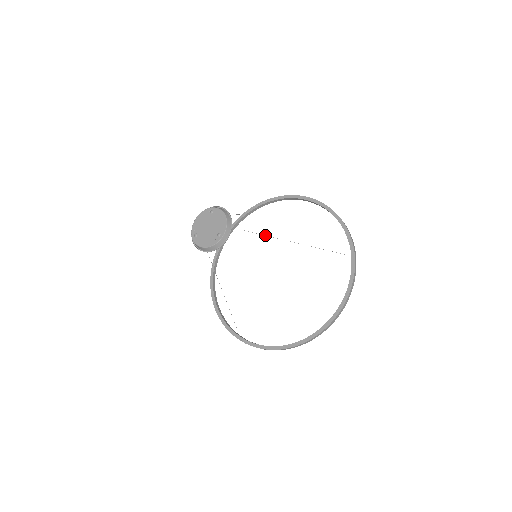
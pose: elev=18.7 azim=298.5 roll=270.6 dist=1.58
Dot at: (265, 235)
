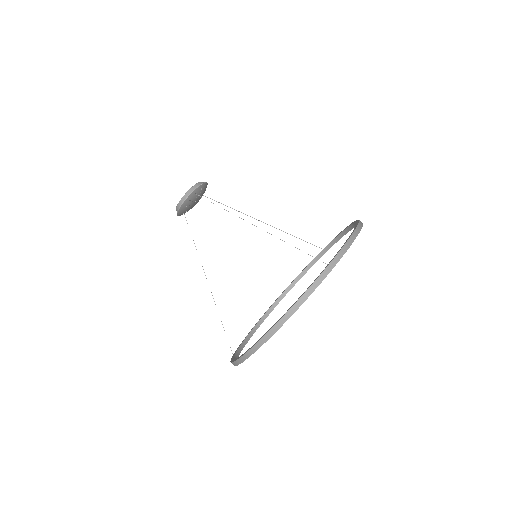
Dot at: (226, 210)
